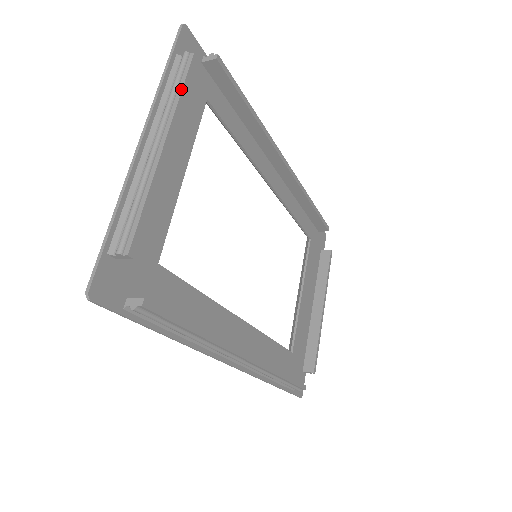
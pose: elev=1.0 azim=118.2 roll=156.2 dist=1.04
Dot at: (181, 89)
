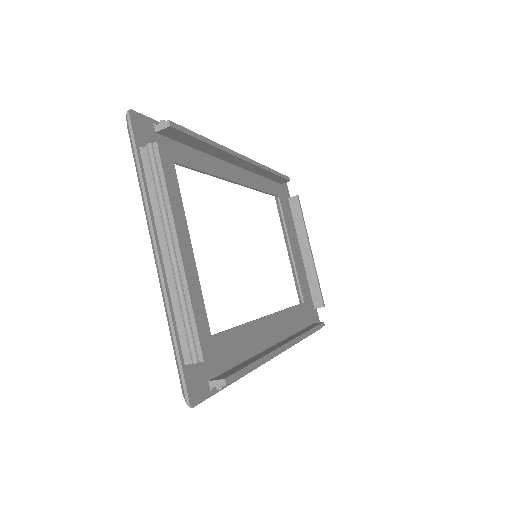
Dot at: (165, 187)
